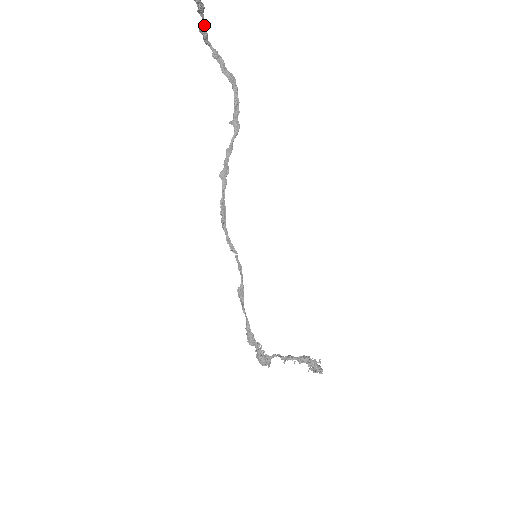
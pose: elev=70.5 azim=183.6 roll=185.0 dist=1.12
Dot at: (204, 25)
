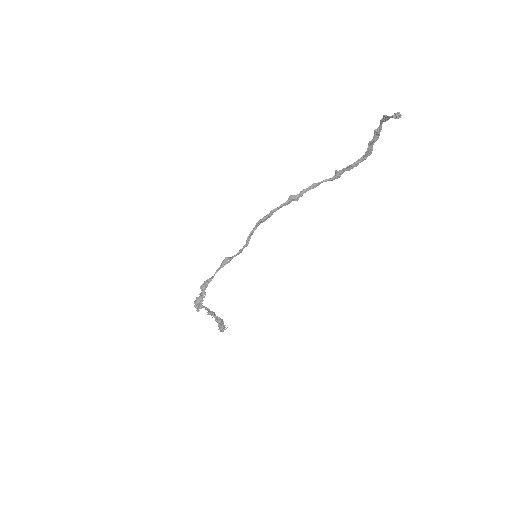
Dot at: occluded
